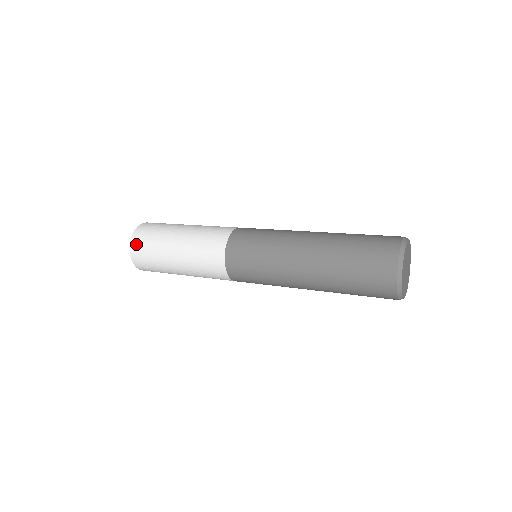
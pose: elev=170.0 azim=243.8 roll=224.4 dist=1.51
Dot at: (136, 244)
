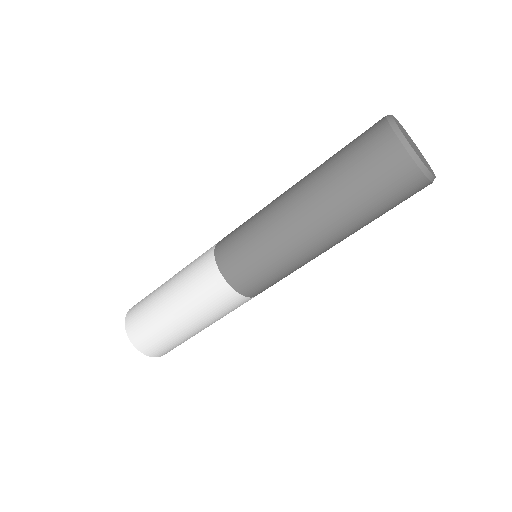
Dot at: (138, 302)
